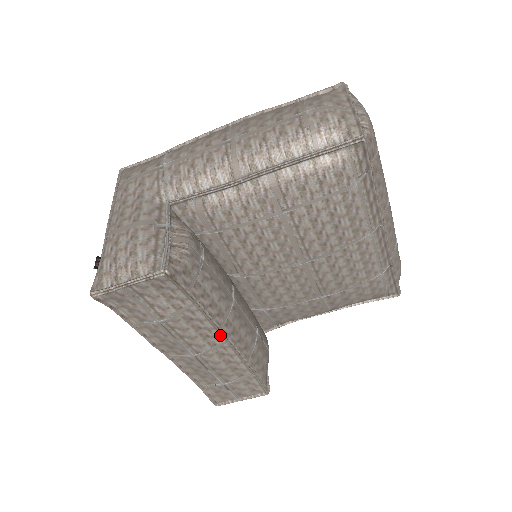
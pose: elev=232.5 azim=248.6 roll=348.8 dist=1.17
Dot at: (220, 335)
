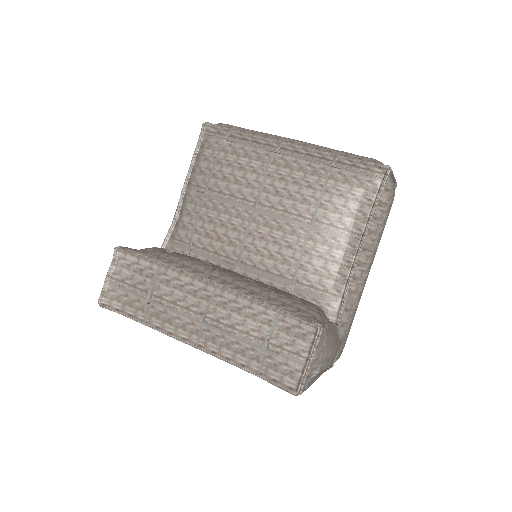
Dot at: (205, 284)
